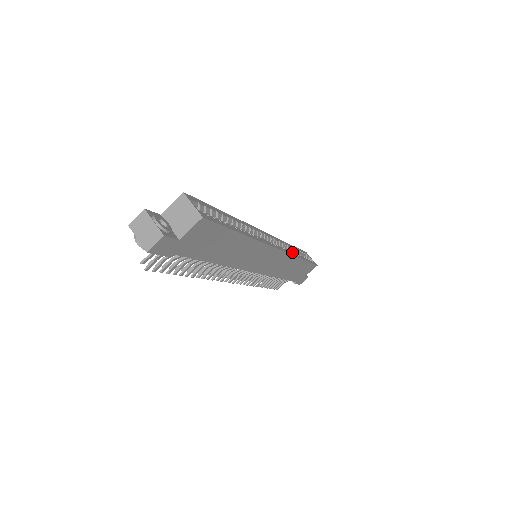
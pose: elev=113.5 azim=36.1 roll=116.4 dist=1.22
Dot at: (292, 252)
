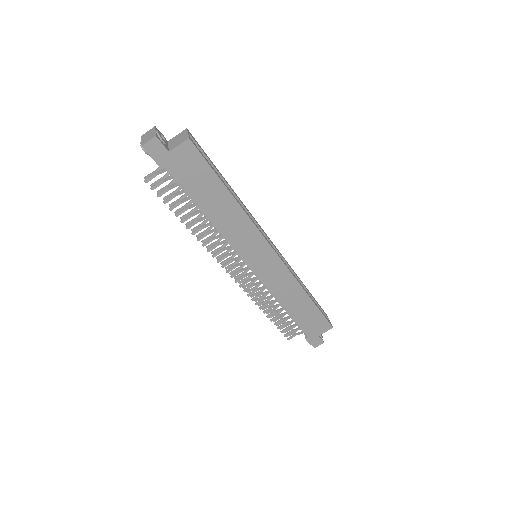
Dot at: occluded
